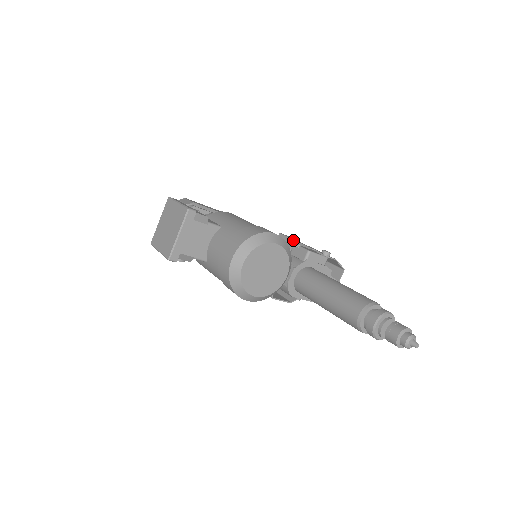
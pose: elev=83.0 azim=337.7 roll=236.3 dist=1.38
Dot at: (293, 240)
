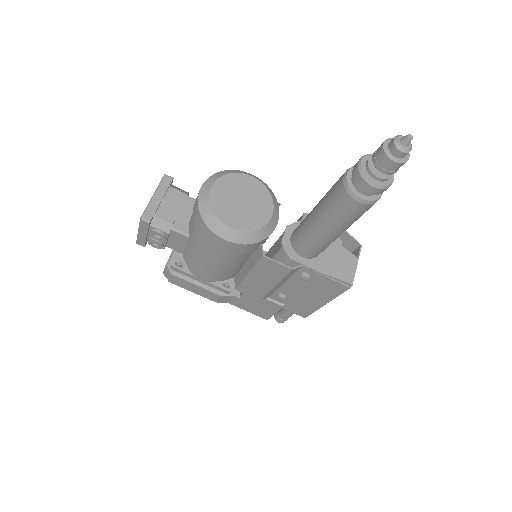
Dot at: occluded
